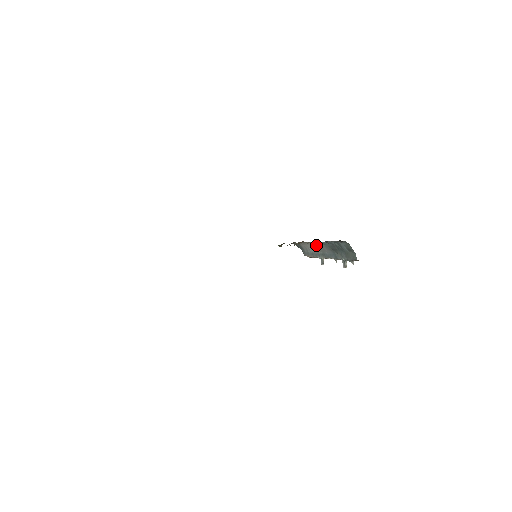
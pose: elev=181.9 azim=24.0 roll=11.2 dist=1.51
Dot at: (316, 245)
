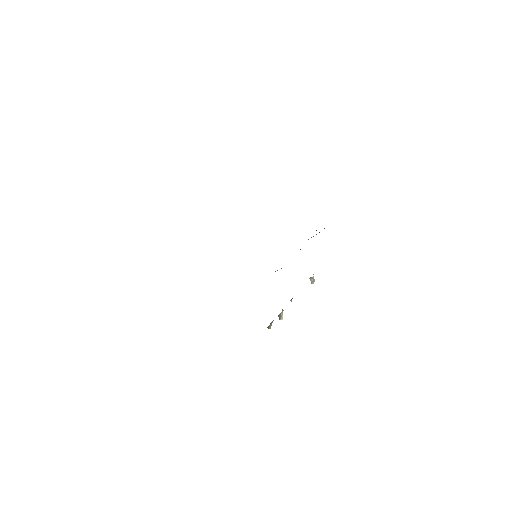
Dot at: occluded
